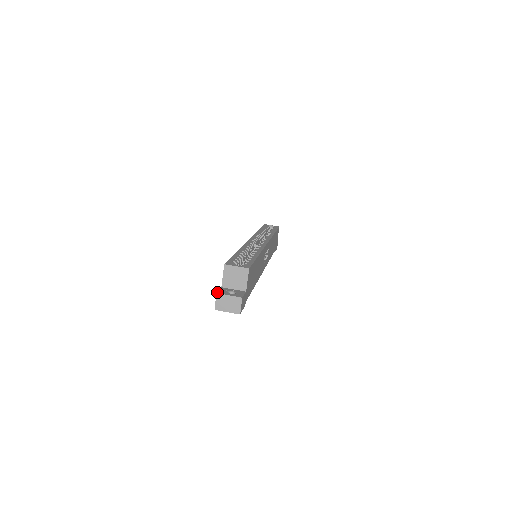
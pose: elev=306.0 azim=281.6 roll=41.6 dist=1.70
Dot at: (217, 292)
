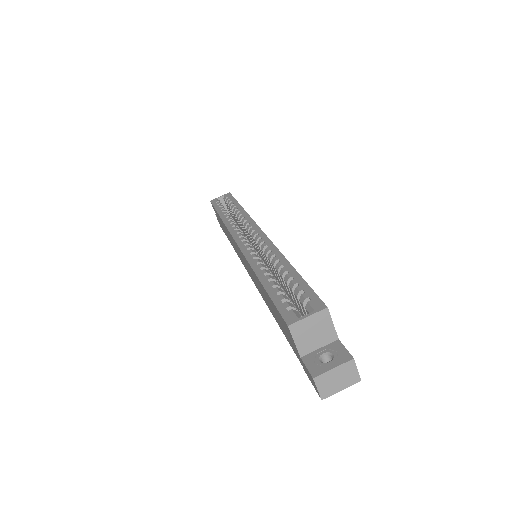
Dot at: (311, 376)
